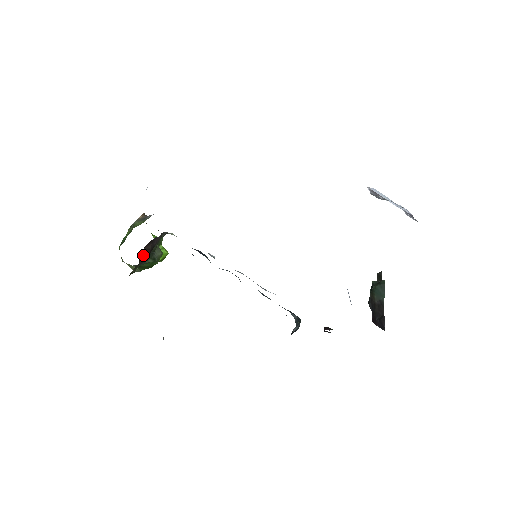
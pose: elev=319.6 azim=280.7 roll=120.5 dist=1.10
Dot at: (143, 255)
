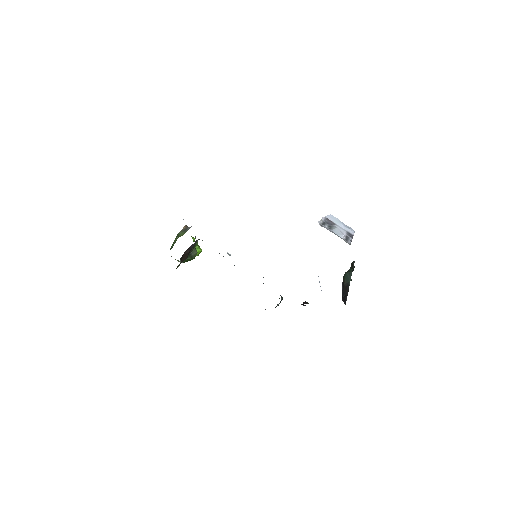
Dot at: (184, 257)
